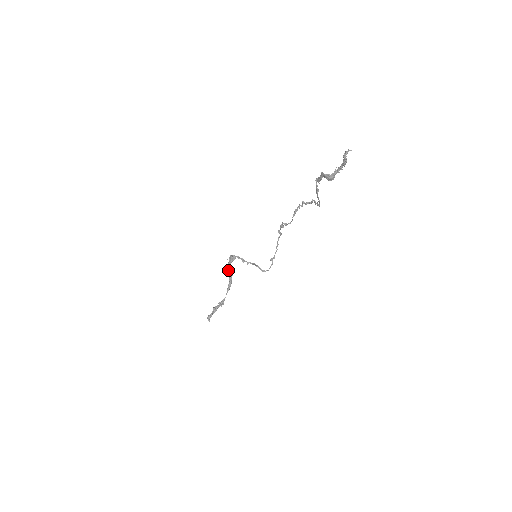
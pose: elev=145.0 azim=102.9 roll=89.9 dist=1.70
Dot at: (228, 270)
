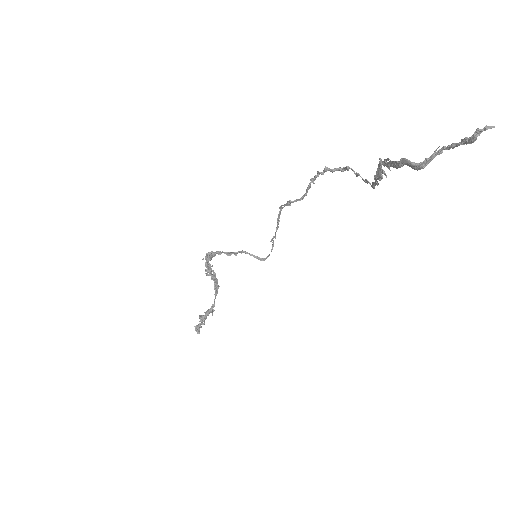
Dot at: (209, 273)
